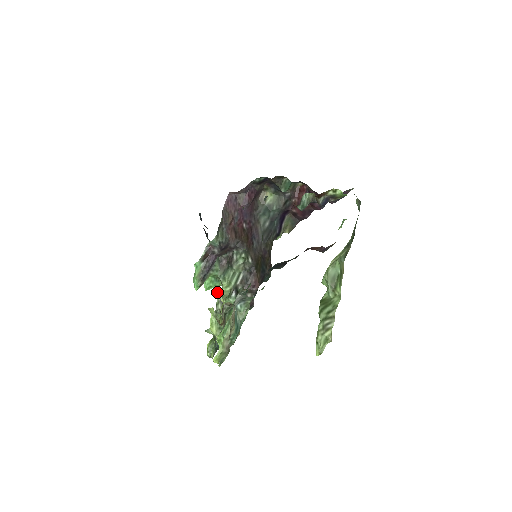
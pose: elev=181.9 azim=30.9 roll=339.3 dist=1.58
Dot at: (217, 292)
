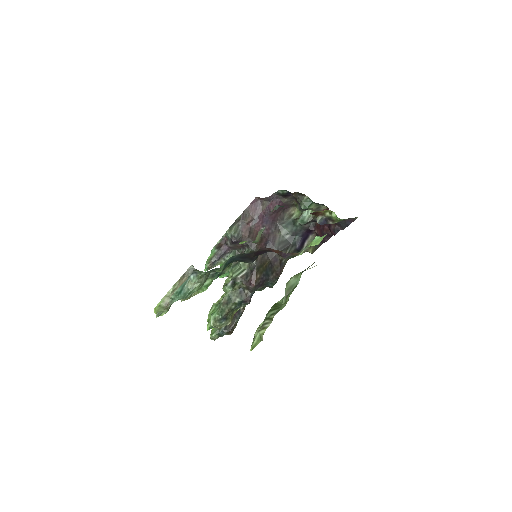
Dot at: occluded
